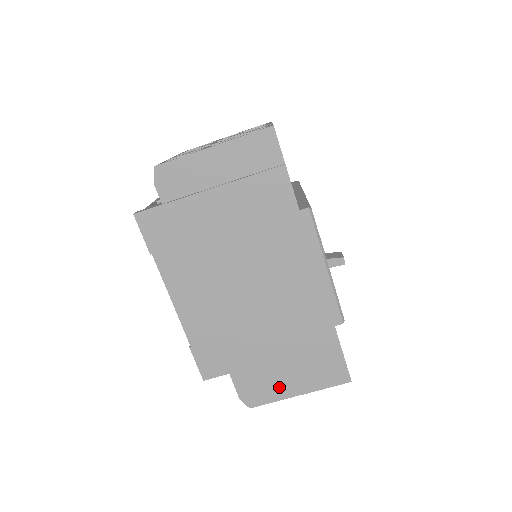
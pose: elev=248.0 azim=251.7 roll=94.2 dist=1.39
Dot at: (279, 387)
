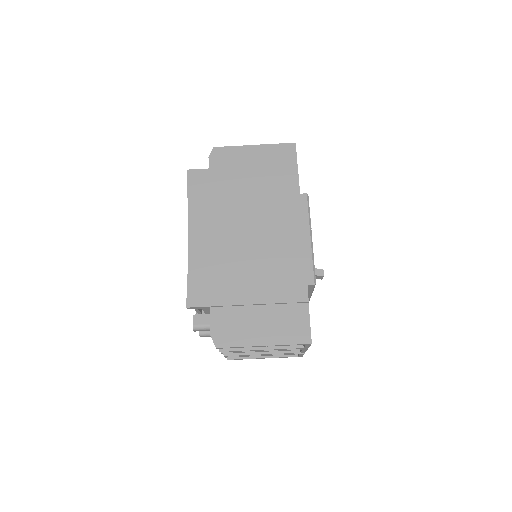
Dot at: (248, 333)
